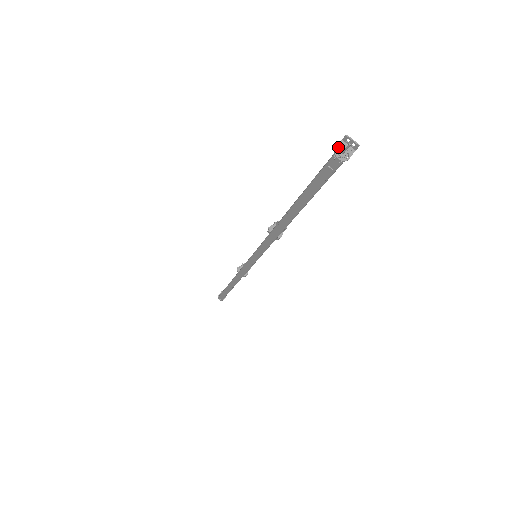
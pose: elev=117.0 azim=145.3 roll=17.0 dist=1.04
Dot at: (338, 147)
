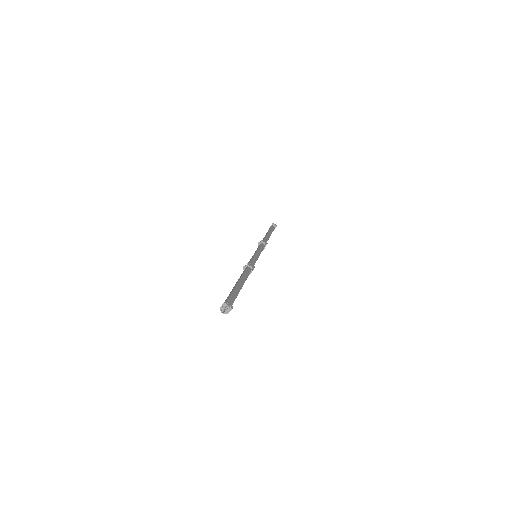
Dot at: (222, 306)
